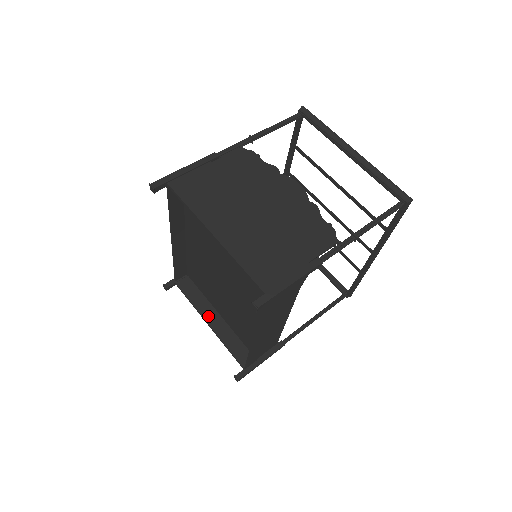
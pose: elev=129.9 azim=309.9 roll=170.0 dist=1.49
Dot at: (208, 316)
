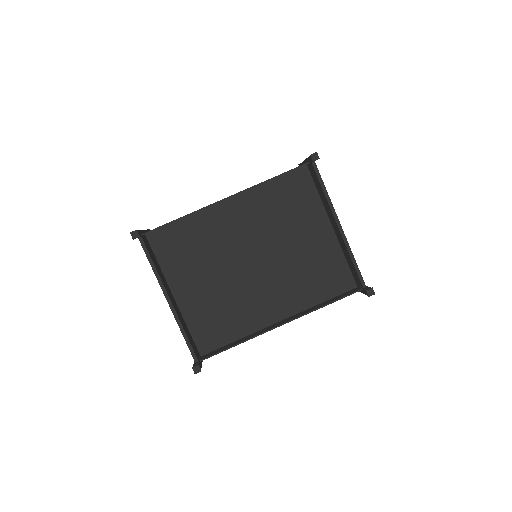
Dot at: (168, 291)
